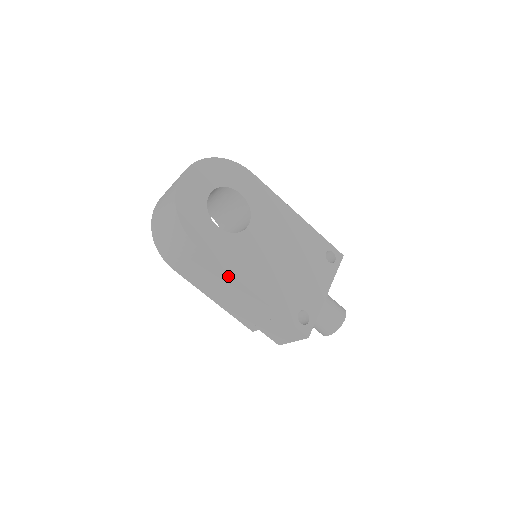
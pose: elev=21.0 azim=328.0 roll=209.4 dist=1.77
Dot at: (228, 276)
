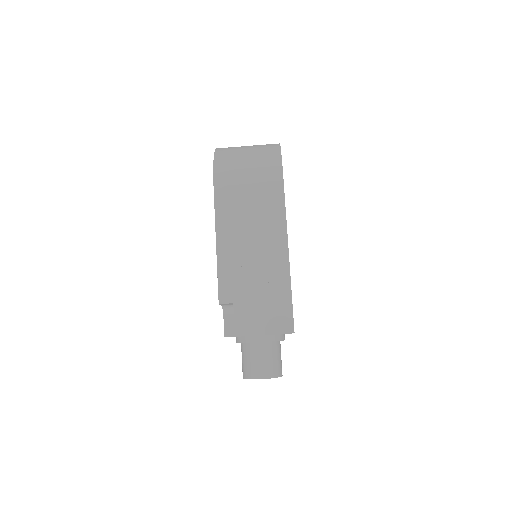
Dot at: (280, 219)
